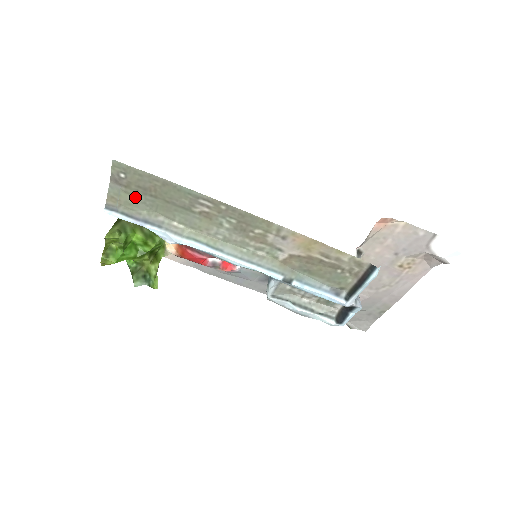
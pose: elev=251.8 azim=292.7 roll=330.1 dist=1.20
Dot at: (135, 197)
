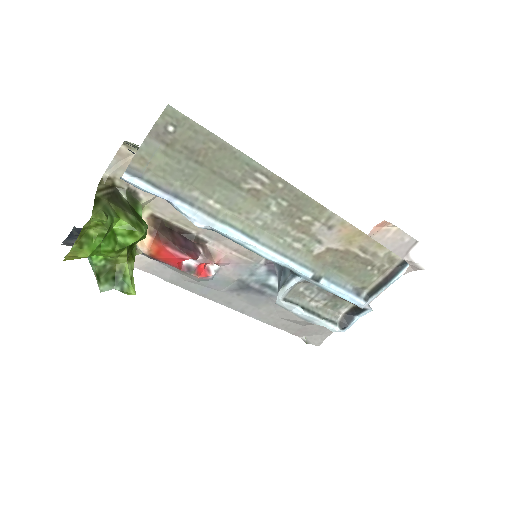
Dot at: (173, 161)
